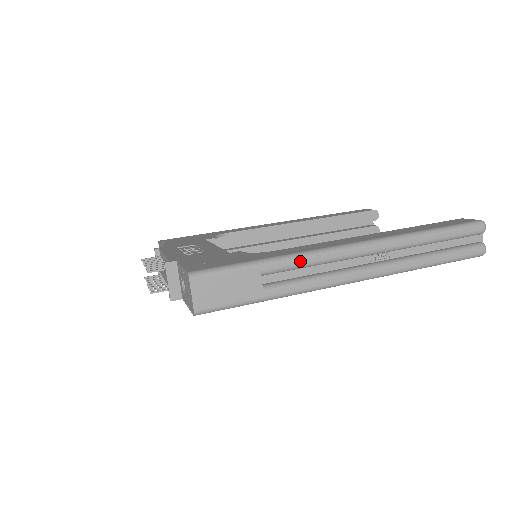
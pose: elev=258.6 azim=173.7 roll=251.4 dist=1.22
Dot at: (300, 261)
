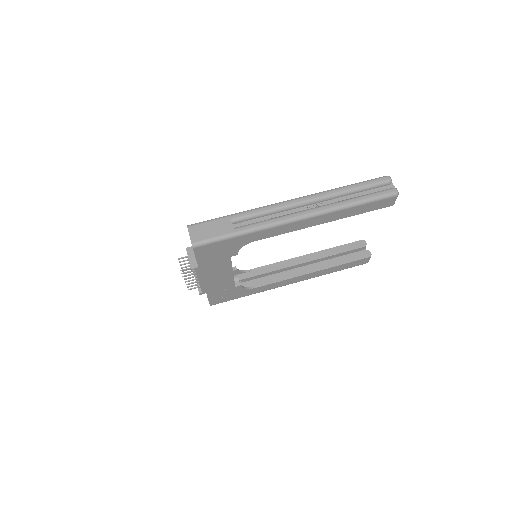
Dot at: (255, 211)
